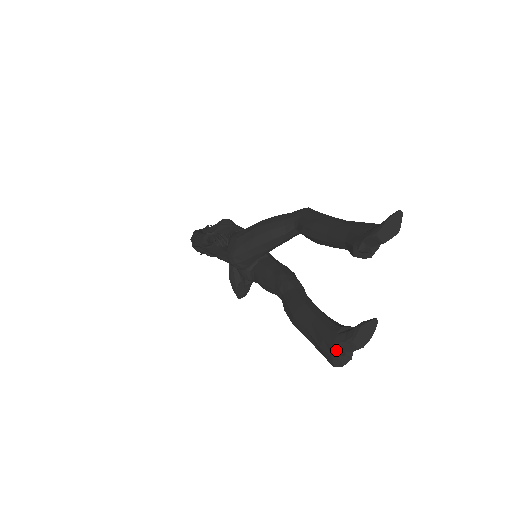
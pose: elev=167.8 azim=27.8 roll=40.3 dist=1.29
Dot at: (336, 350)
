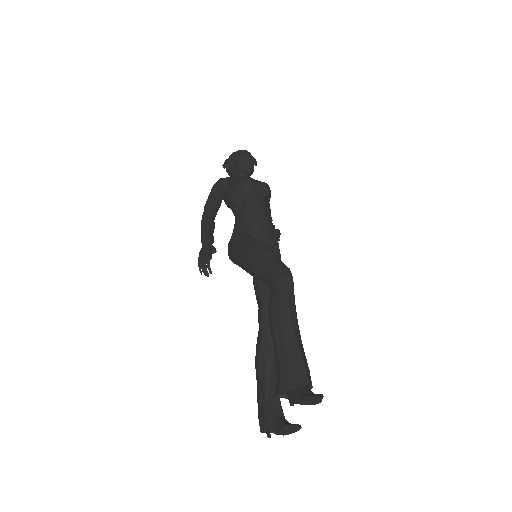
Dot at: (265, 428)
